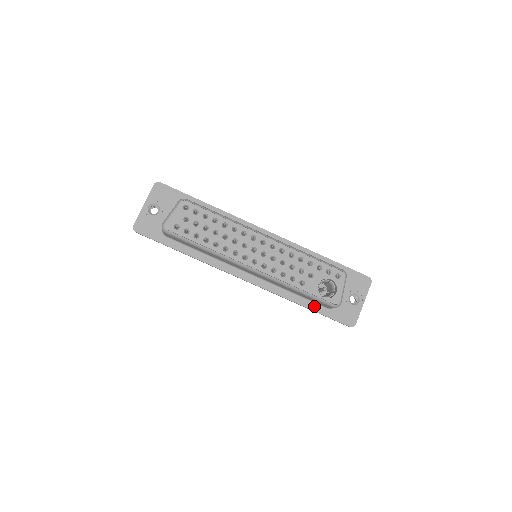
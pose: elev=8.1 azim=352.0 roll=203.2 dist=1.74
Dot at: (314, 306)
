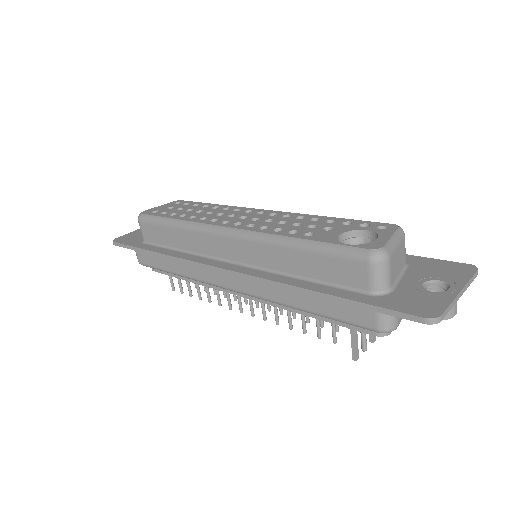
Dot at: (340, 292)
